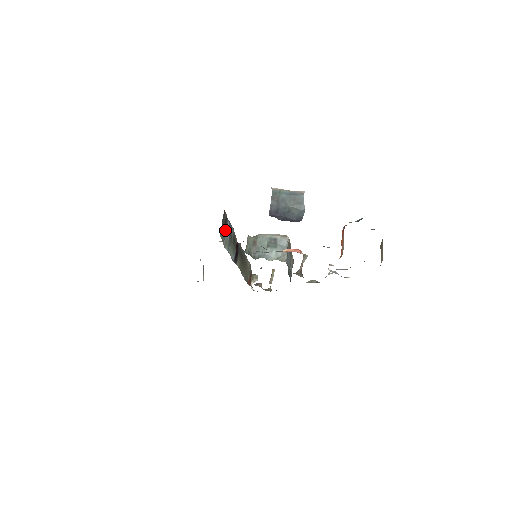
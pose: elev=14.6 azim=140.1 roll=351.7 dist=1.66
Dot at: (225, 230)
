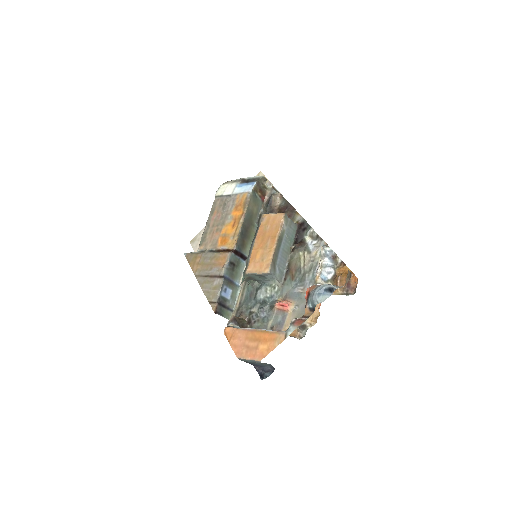
Dot at: (226, 304)
